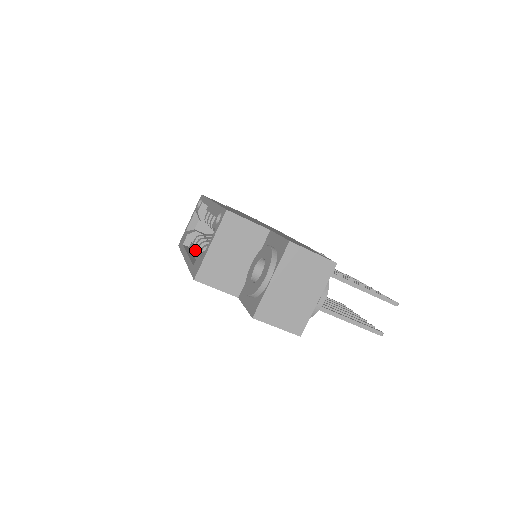
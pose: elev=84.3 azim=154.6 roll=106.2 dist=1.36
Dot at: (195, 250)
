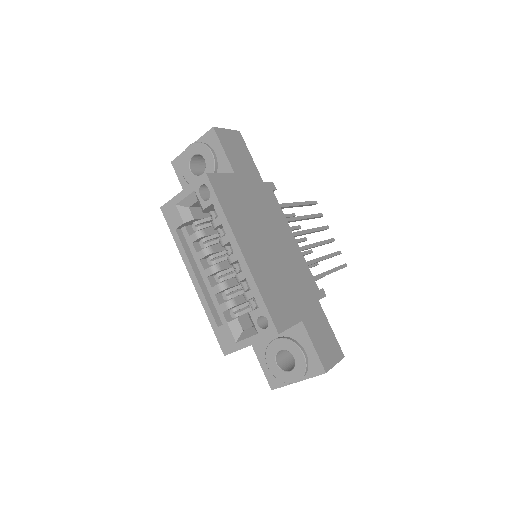
Dot at: (202, 266)
